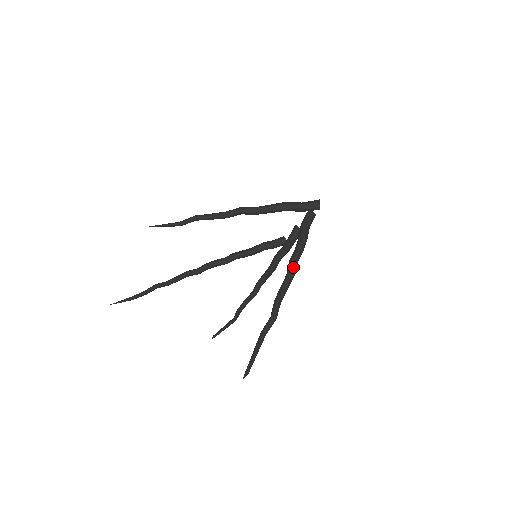
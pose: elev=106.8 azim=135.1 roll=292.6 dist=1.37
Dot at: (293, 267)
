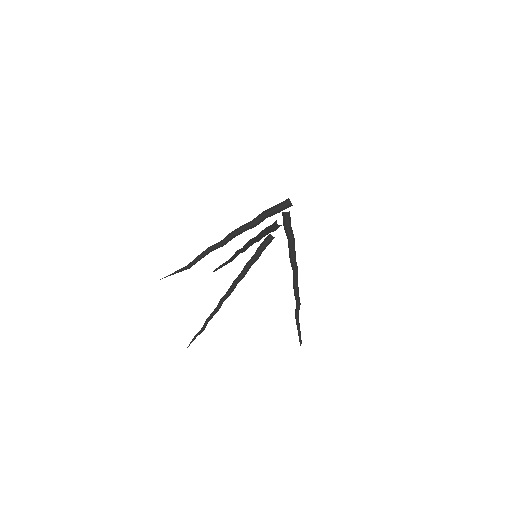
Dot at: (296, 267)
